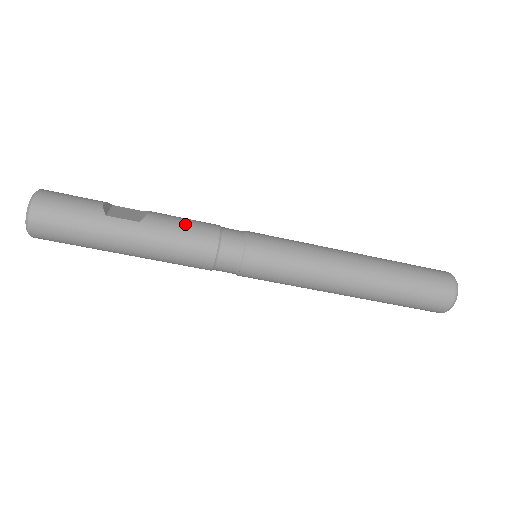
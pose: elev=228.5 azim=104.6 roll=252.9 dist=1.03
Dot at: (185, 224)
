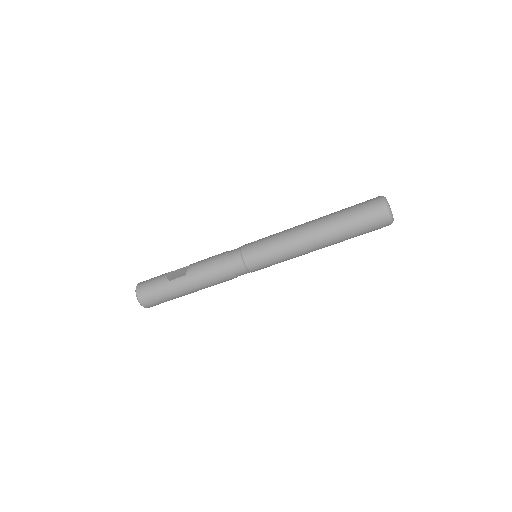
Dot at: (207, 263)
